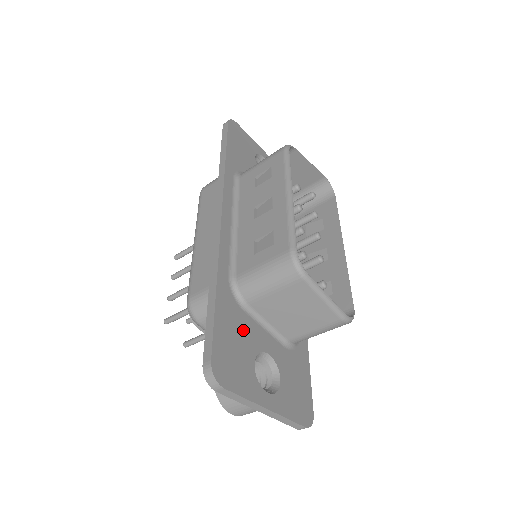
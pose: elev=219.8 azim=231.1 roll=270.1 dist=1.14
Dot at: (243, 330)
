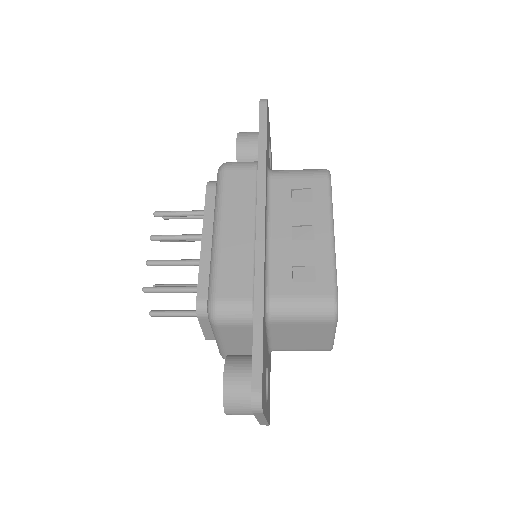
Dot at: (265, 349)
